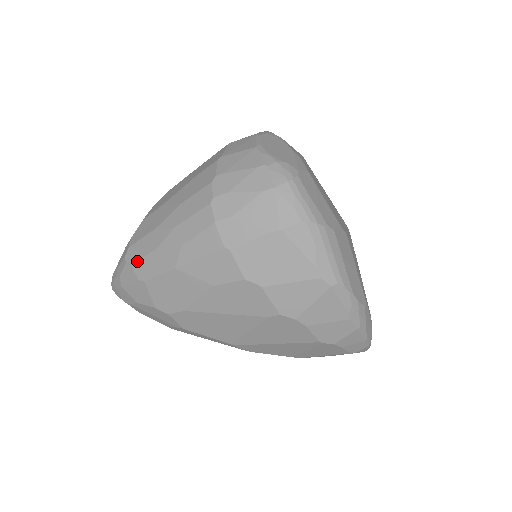
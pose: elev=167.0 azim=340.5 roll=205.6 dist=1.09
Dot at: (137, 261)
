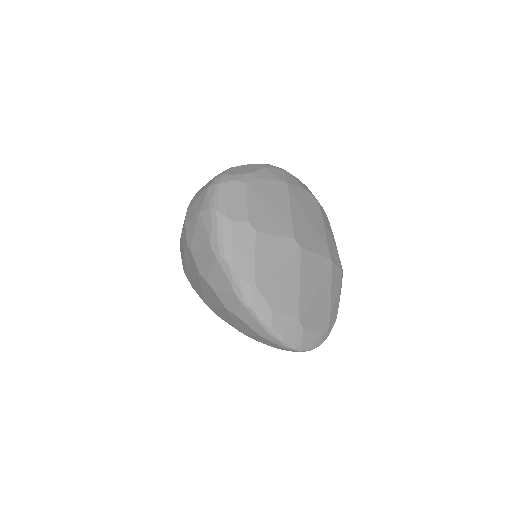
Dot at: occluded
